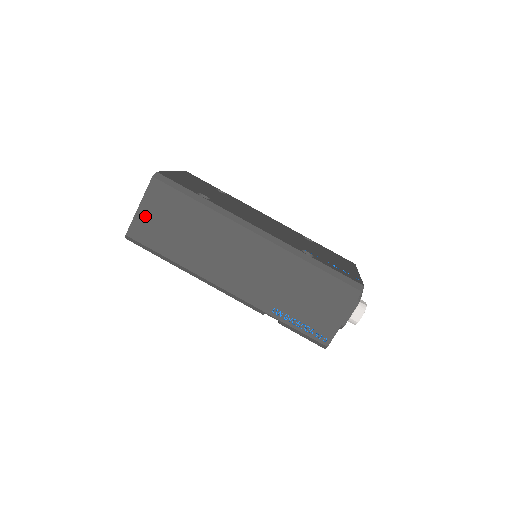
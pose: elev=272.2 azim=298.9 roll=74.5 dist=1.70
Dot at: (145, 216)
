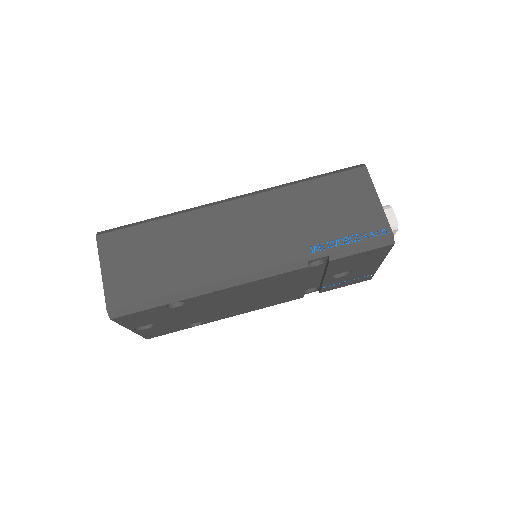
Dot at: (114, 276)
